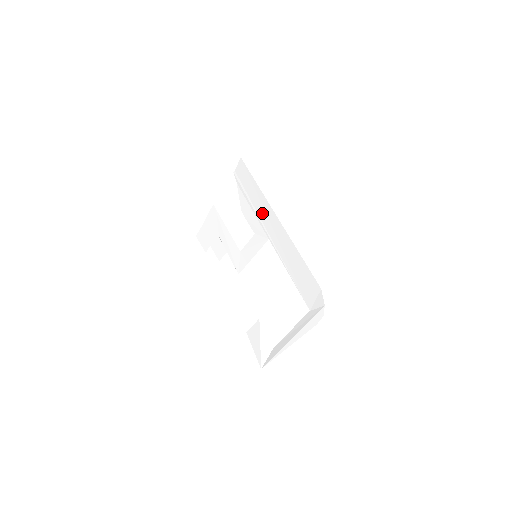
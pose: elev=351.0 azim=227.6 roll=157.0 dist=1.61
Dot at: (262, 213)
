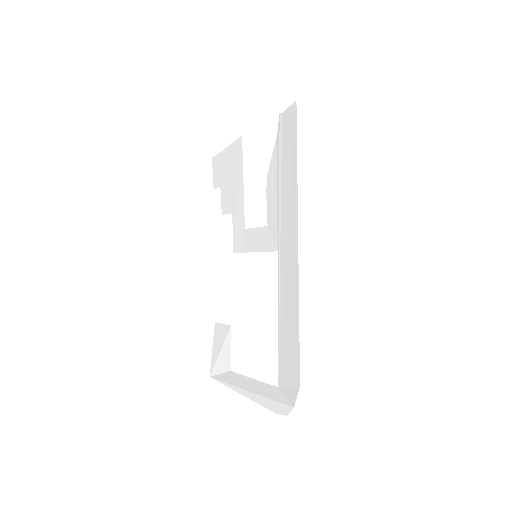
Dot at: (285, 211)
